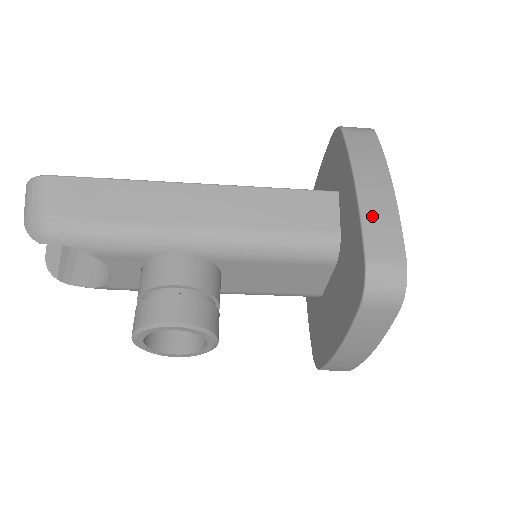
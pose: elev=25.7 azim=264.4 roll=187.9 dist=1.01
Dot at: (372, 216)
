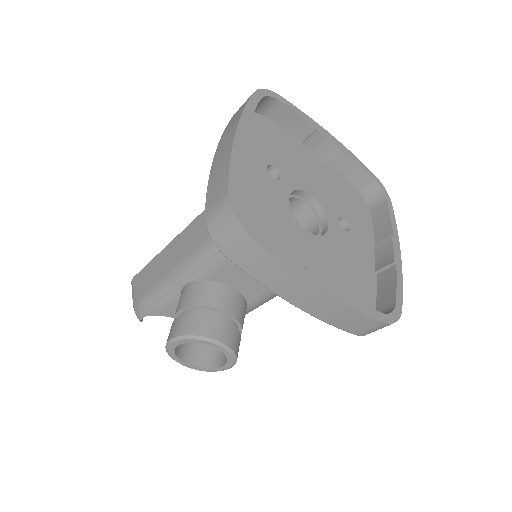
Dot at: (214, 173)
